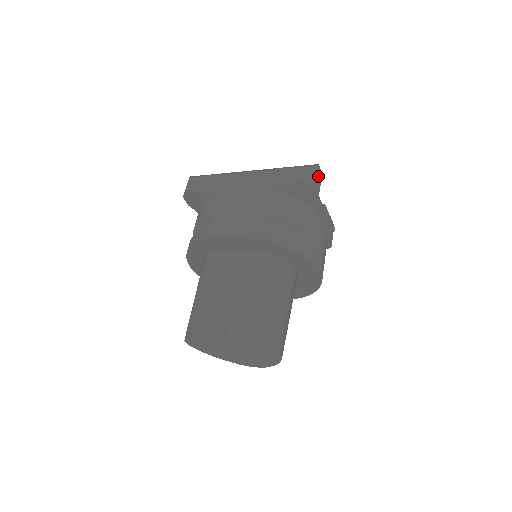
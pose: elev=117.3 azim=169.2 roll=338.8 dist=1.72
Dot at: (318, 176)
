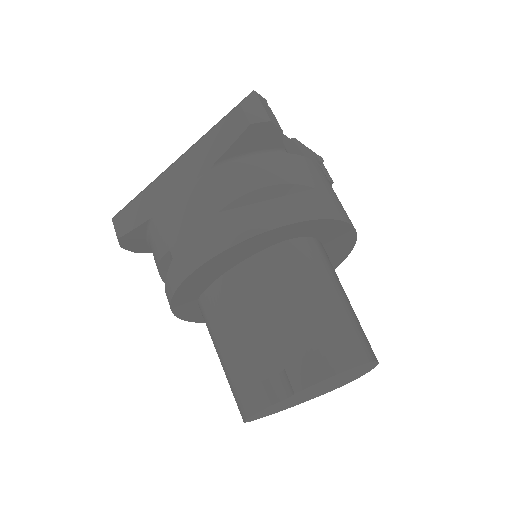
Dot at: (264, 106)
